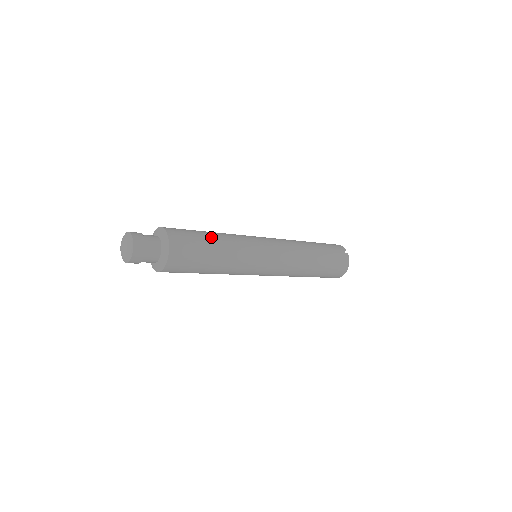
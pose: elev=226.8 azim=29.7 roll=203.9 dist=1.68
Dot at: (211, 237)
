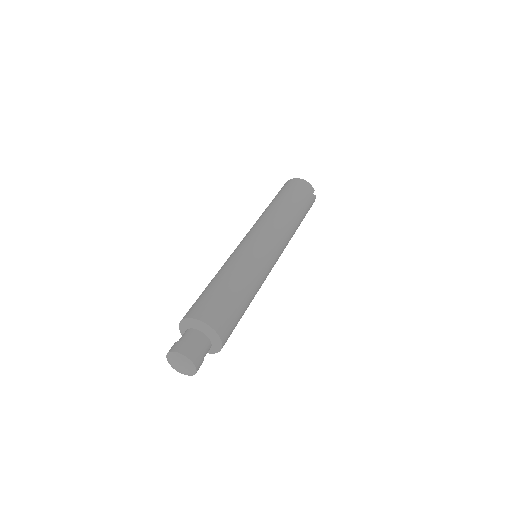
Dot at: (245, 300)
